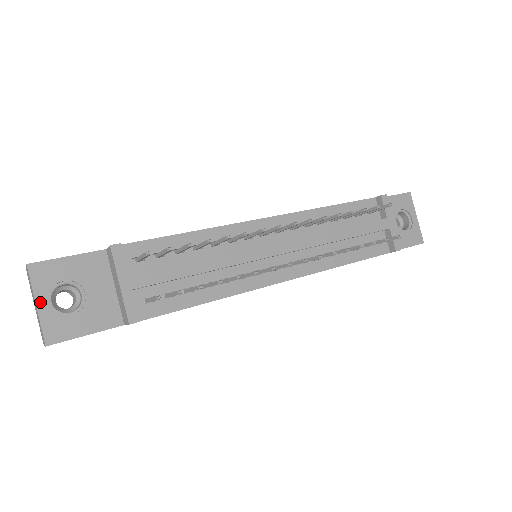
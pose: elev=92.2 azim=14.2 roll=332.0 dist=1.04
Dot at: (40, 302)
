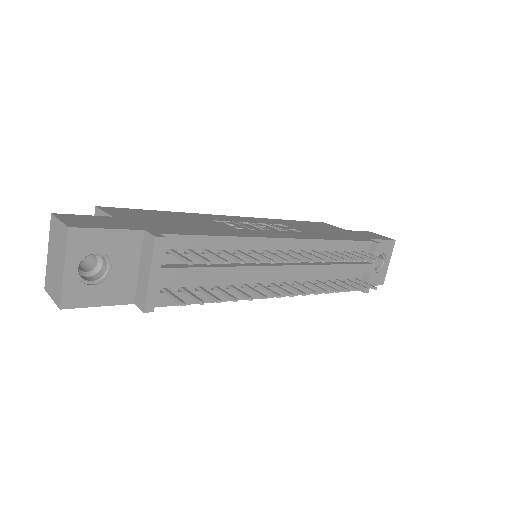
Dot at: (68, 267)
